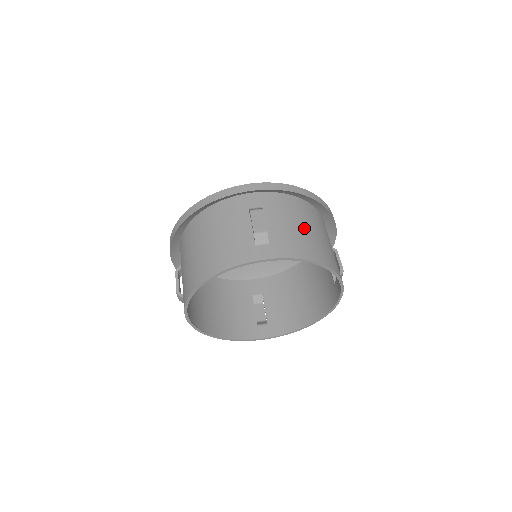
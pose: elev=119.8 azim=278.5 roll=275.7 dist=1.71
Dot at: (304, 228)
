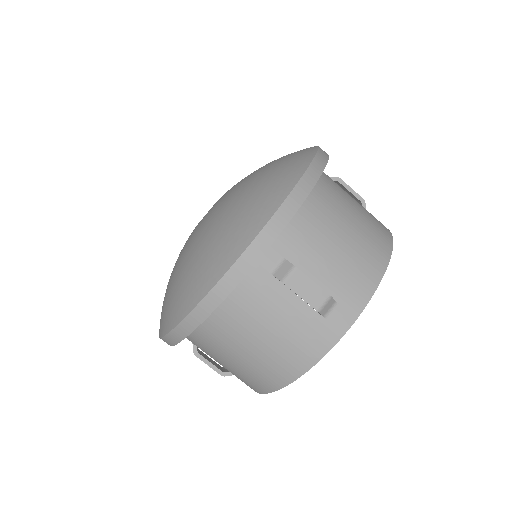
Dot at: (342, 232)
